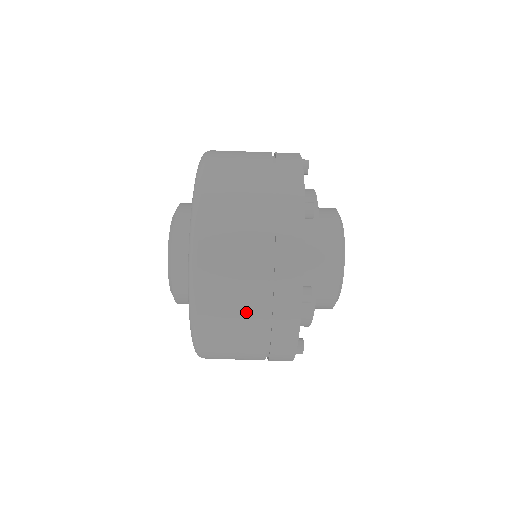
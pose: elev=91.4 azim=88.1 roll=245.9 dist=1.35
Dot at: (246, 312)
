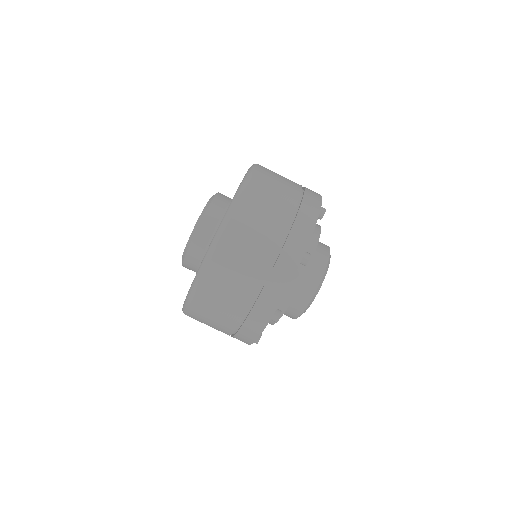
Dot at: occluded
